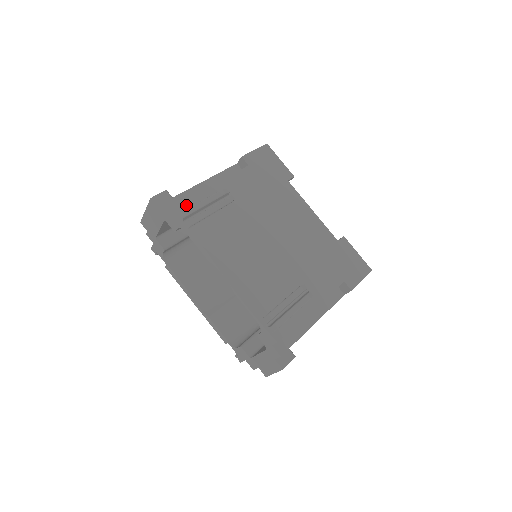
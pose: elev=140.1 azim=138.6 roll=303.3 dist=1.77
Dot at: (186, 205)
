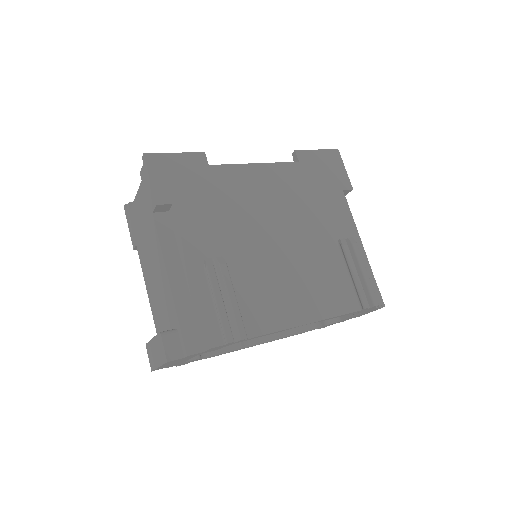
Dot at: (211, 327)
